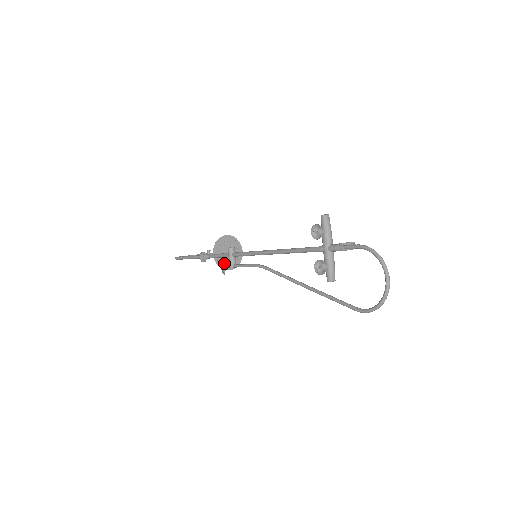
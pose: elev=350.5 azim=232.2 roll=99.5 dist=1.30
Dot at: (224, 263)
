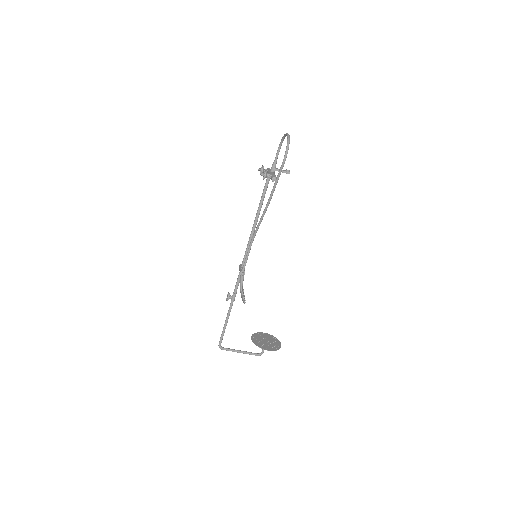
Dot at: (241, 288)
